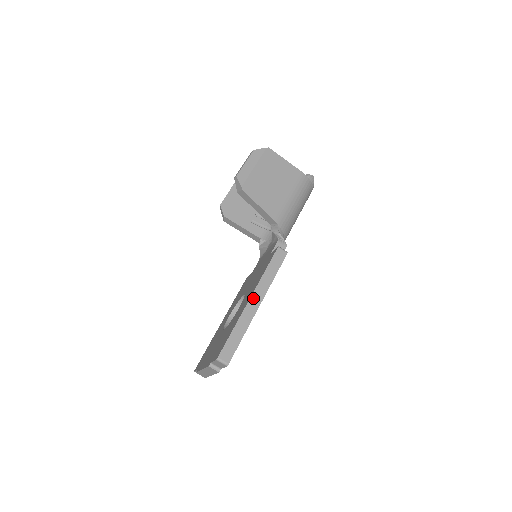
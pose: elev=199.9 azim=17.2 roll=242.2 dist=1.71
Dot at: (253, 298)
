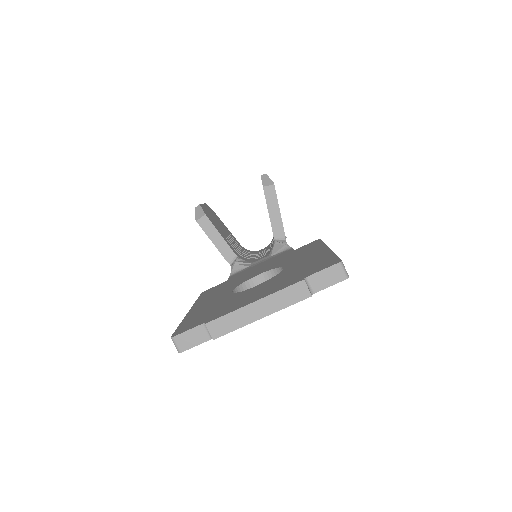
Dot at: occluded
